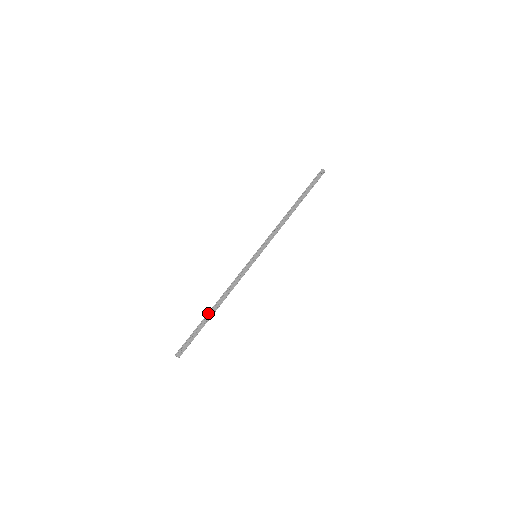
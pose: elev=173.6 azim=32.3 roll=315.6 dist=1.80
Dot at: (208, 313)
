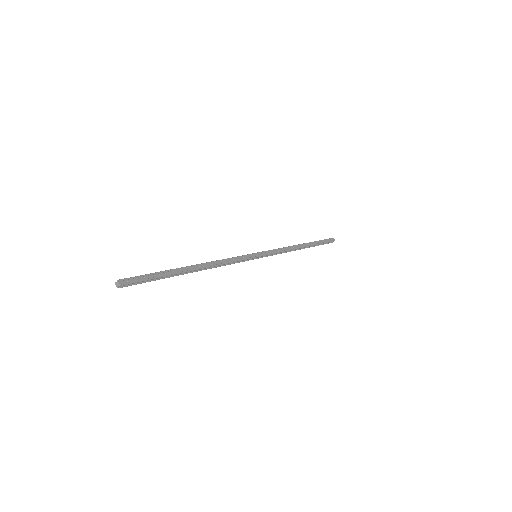
Dot at: (182, 269)
